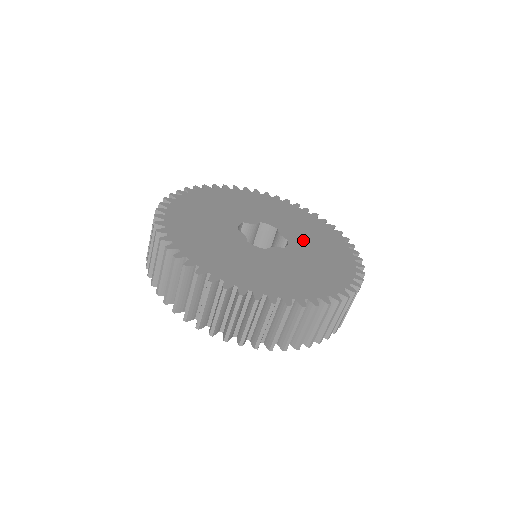
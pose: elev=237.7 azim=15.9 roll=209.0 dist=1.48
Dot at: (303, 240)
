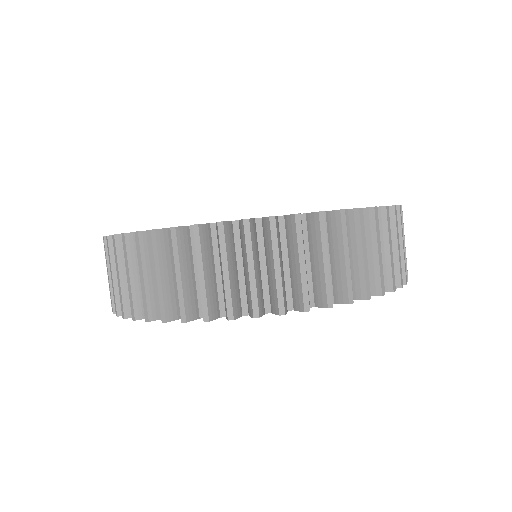
Dot at: occluded
